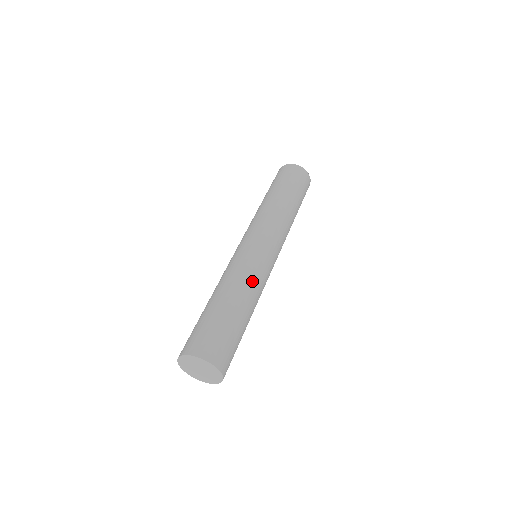
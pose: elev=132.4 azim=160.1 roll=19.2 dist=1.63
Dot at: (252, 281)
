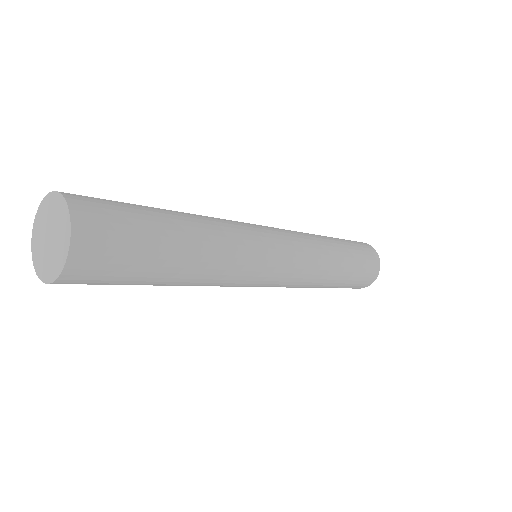
Dot at: occluded
